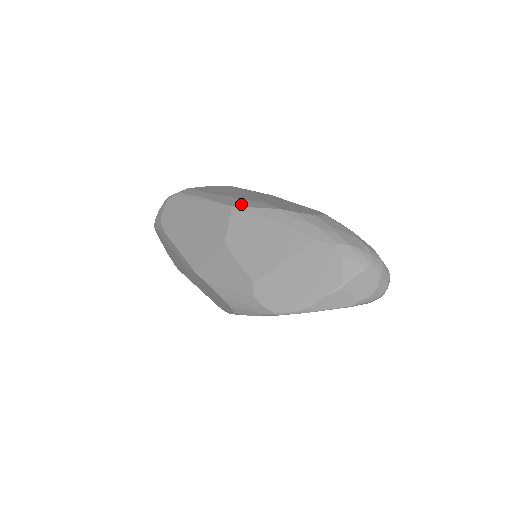
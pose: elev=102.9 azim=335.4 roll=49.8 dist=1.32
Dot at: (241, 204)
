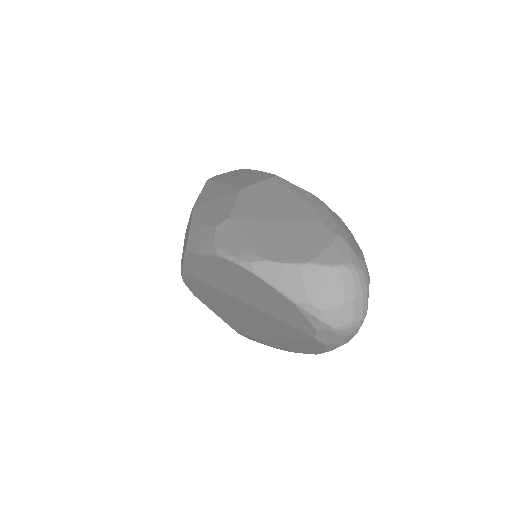
Dot at: occluded
